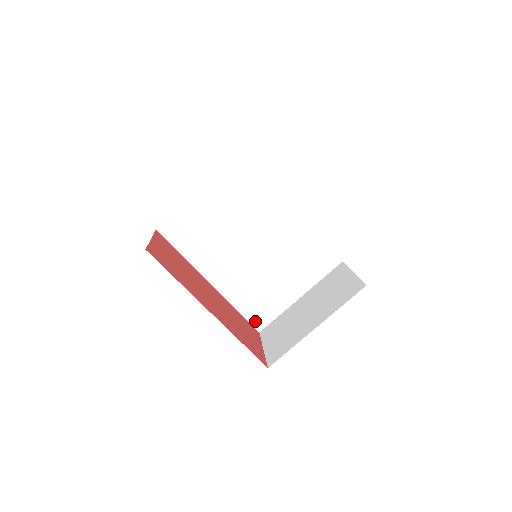
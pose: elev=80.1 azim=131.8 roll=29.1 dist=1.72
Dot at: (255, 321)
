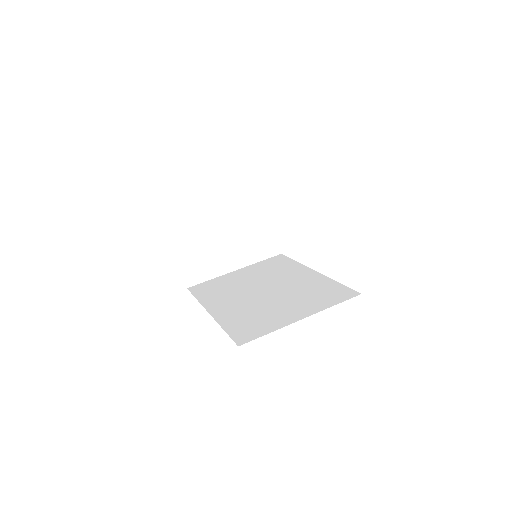
Dot at: (239, 337)
